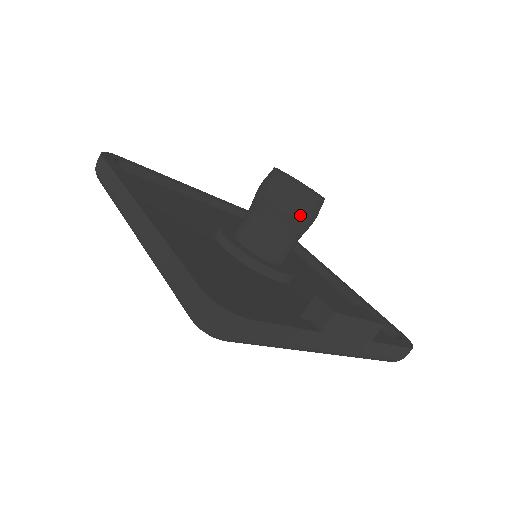
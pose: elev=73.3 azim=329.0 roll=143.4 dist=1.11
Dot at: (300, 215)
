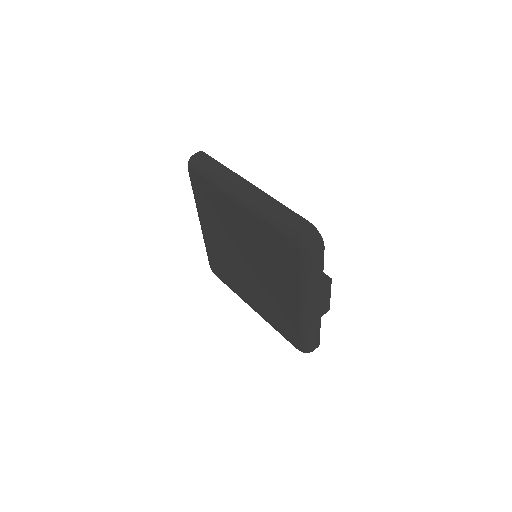
Dot at: occluded
